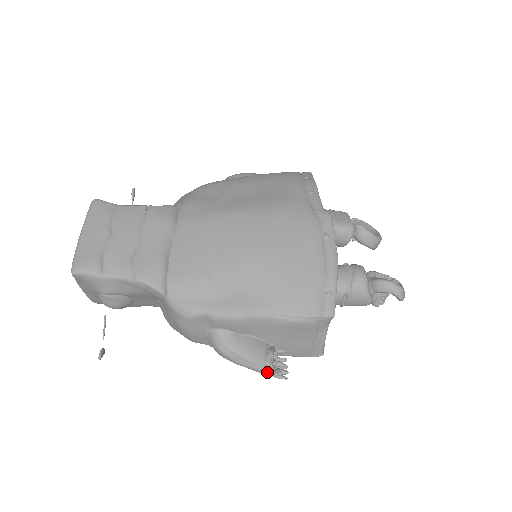
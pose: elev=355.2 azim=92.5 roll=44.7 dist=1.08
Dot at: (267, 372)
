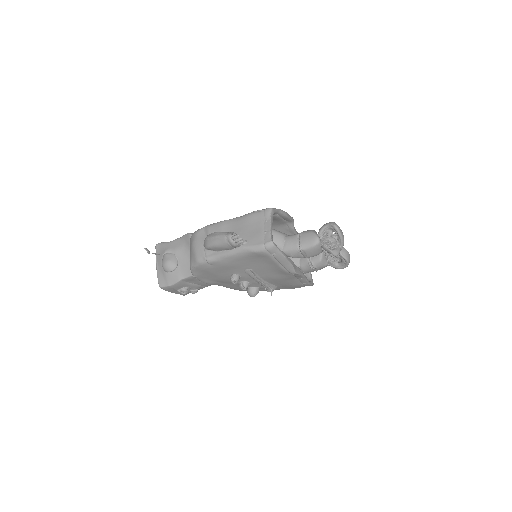
Dot at: (227, 235)
